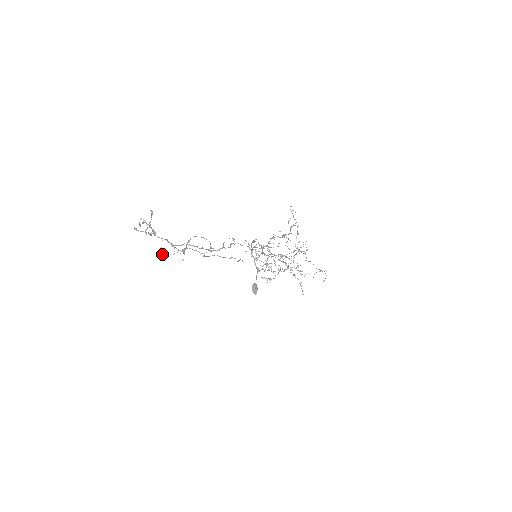
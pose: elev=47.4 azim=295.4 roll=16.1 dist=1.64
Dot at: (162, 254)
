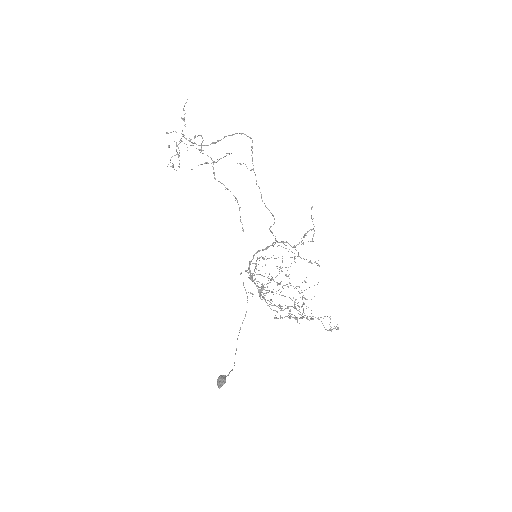
Dot at: (180, 140)
